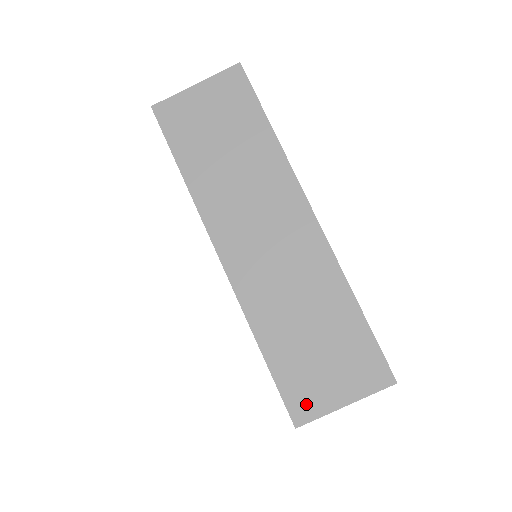
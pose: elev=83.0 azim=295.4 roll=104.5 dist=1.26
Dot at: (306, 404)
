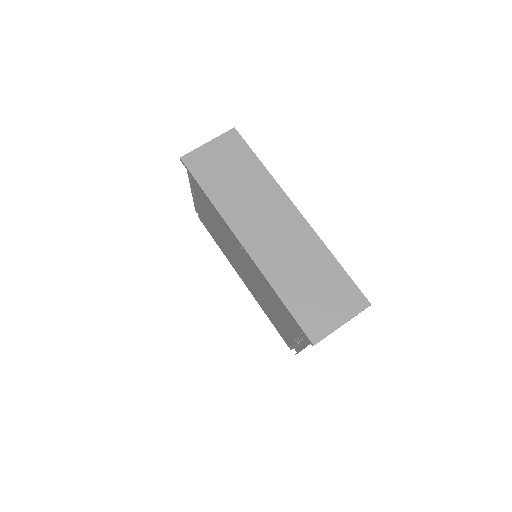
Dot at: (317, 328)
